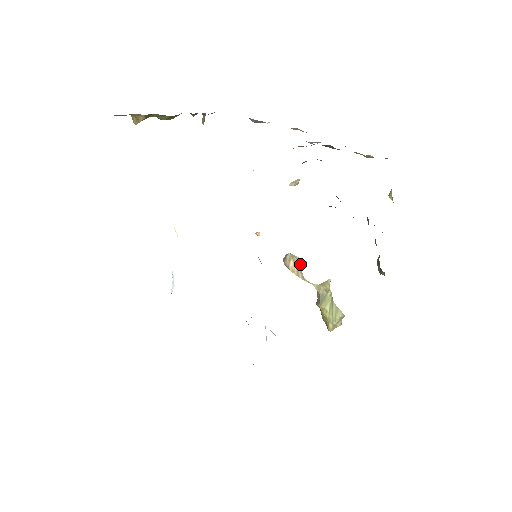
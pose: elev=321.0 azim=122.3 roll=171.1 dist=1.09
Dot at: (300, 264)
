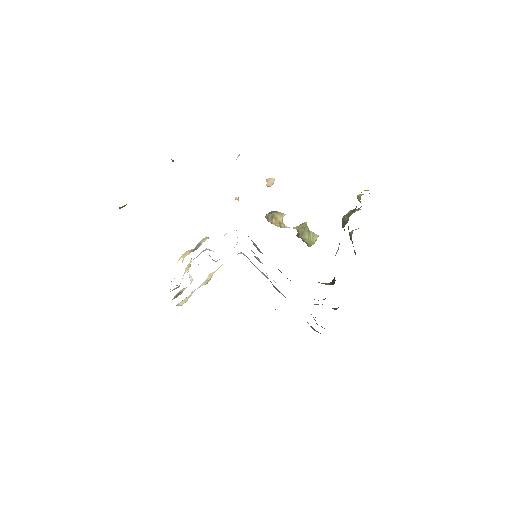
Dot at: (281, 218)
